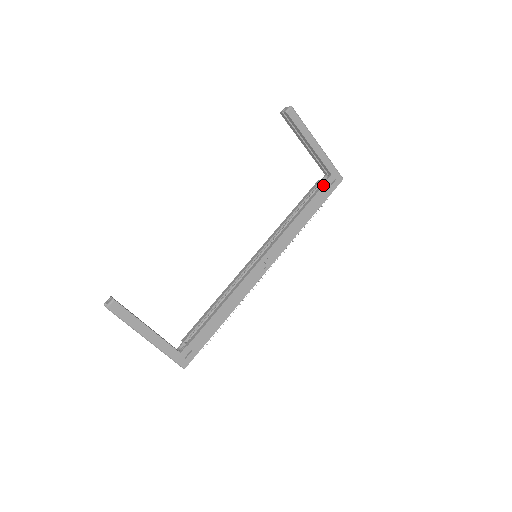
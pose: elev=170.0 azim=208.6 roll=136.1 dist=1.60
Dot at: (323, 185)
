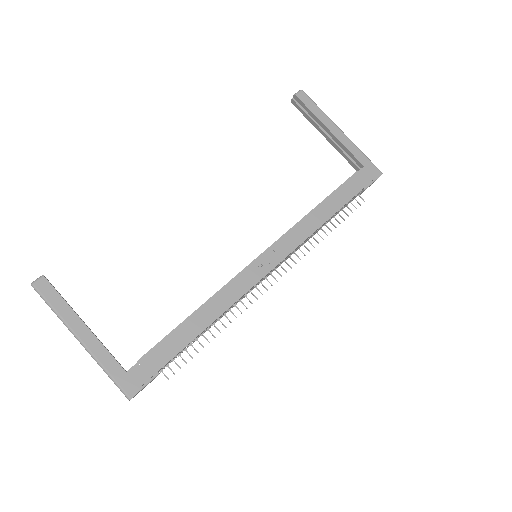
Dot at: occluded
